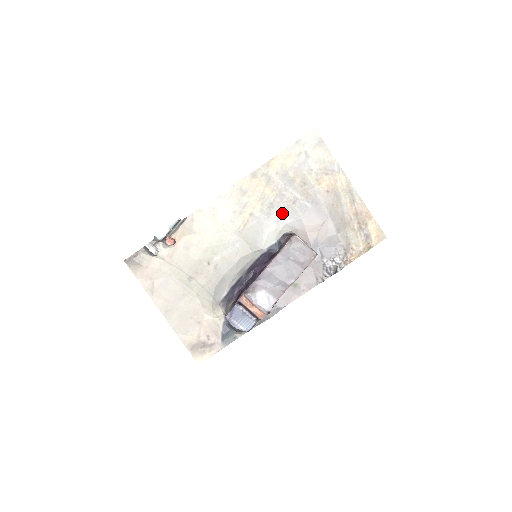
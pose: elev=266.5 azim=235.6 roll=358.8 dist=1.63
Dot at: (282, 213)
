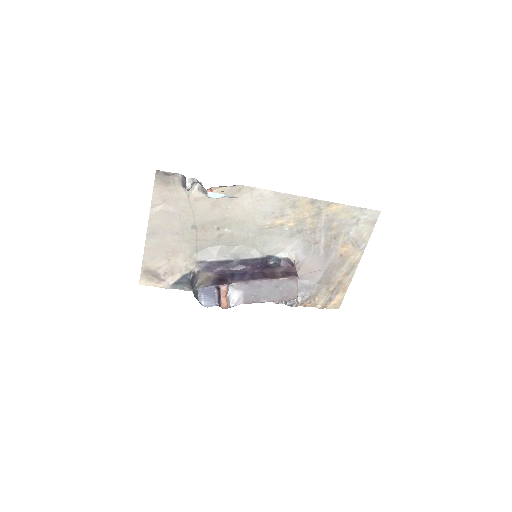
Dot at: (301, 242)
